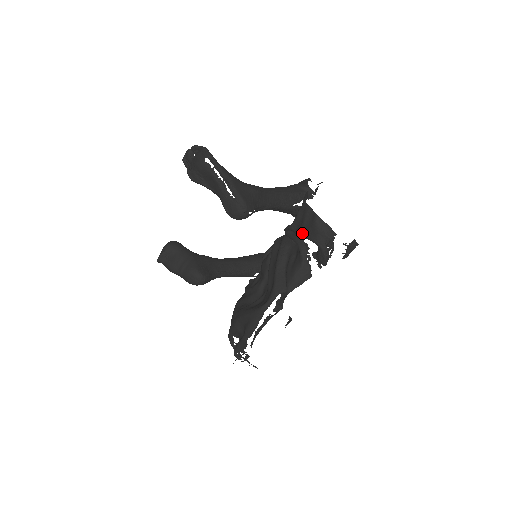
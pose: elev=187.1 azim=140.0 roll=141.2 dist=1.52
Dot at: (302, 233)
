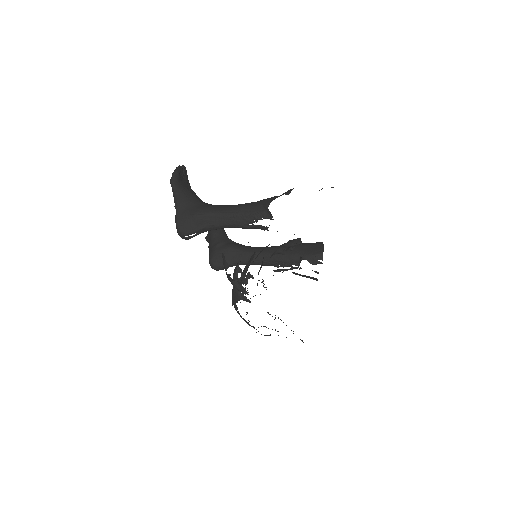
Dot at: occluded
